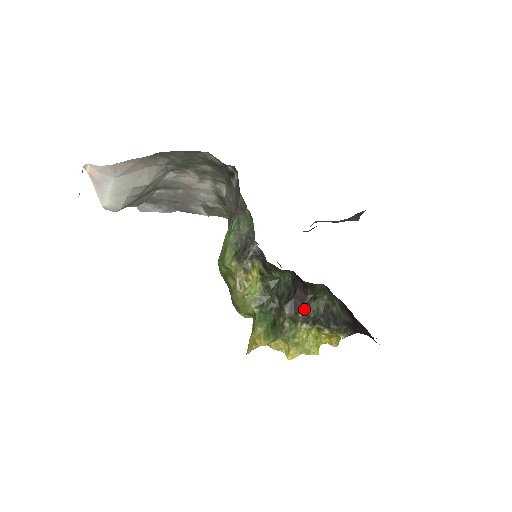
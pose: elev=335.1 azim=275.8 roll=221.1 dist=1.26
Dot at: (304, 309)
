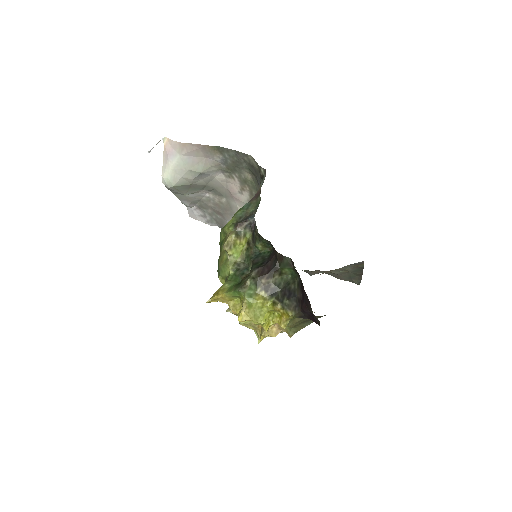
Dot at: (268, 276)
